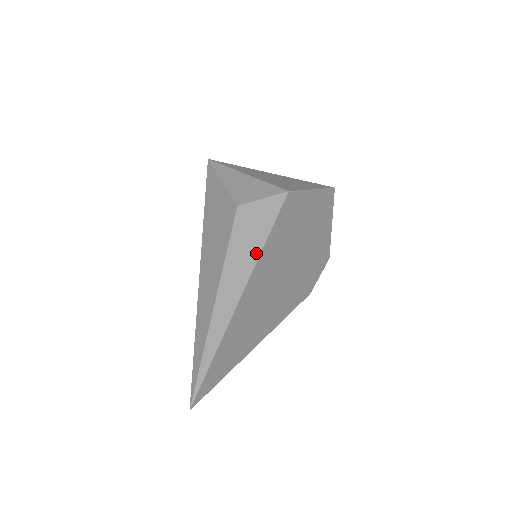
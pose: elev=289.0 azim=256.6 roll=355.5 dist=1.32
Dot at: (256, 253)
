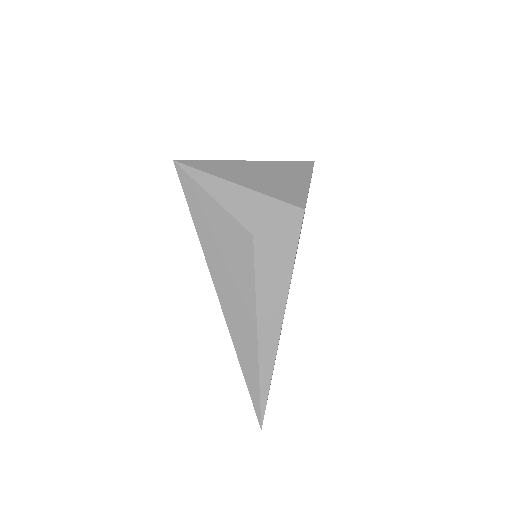
Dot at: (286, 281)
